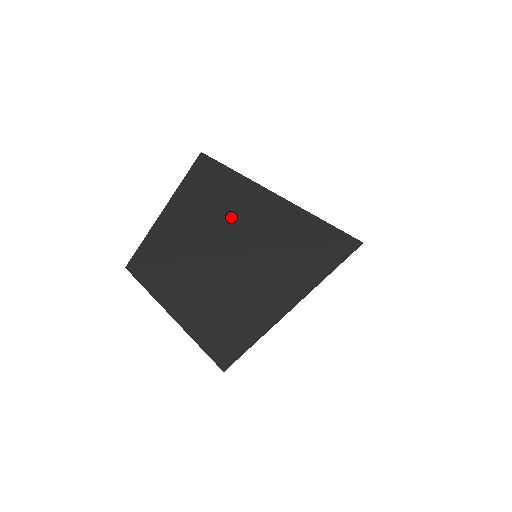
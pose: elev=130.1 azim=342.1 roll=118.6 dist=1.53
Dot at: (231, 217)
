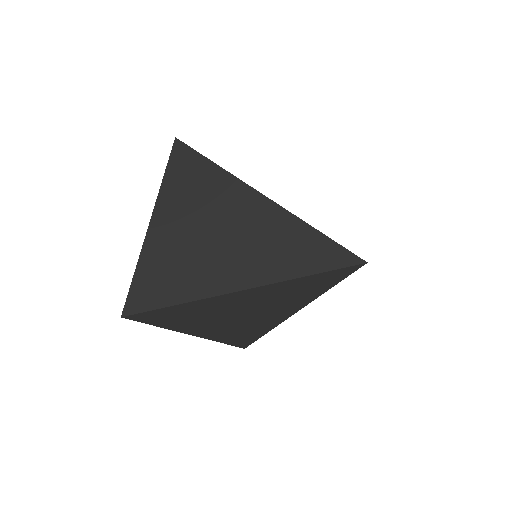
Dot at: (219, 238)
